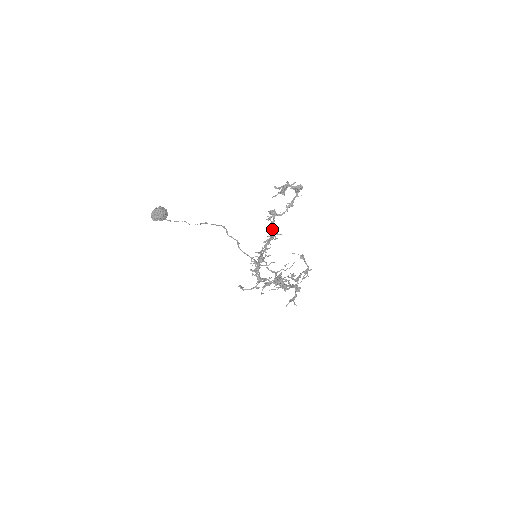
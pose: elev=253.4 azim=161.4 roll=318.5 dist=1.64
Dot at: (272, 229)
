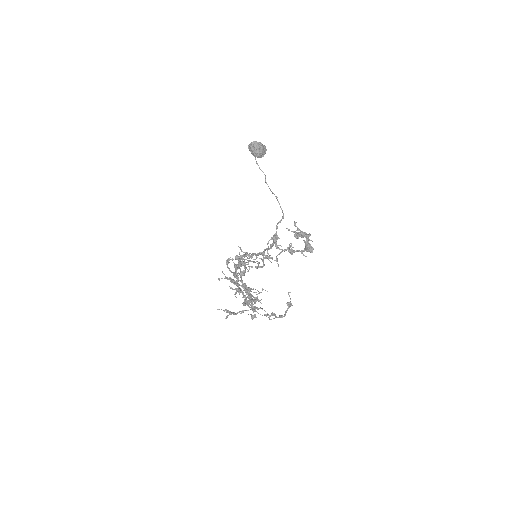
Dot at: (267, 249)
